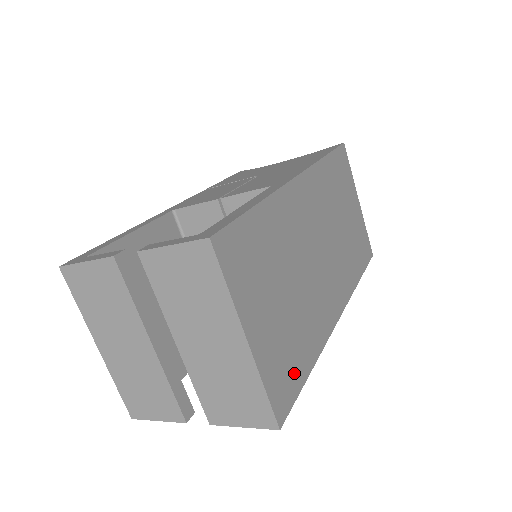
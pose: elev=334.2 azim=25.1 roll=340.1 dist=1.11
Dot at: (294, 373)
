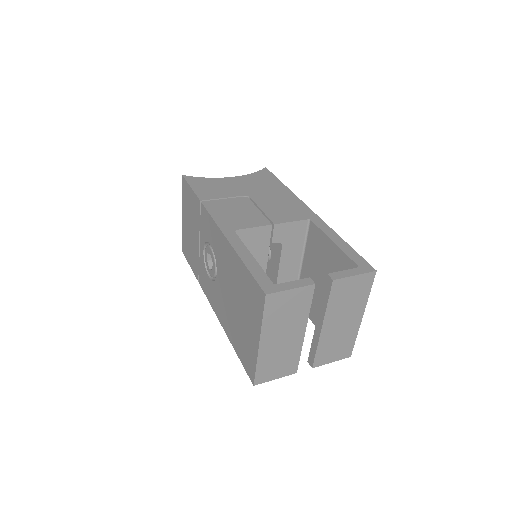
Dot at: occluded
